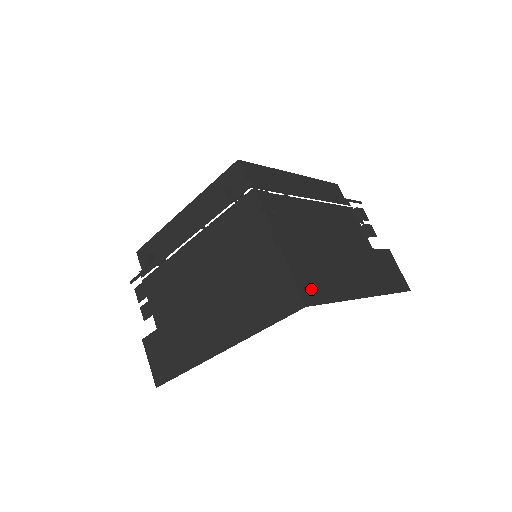
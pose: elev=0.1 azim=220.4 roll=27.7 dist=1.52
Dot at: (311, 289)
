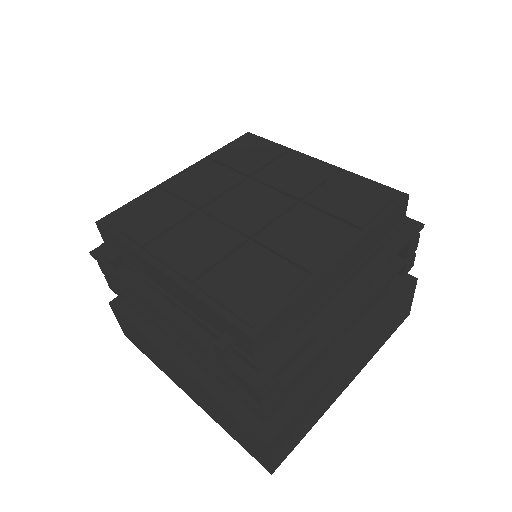
Dot at: (285, 451)
